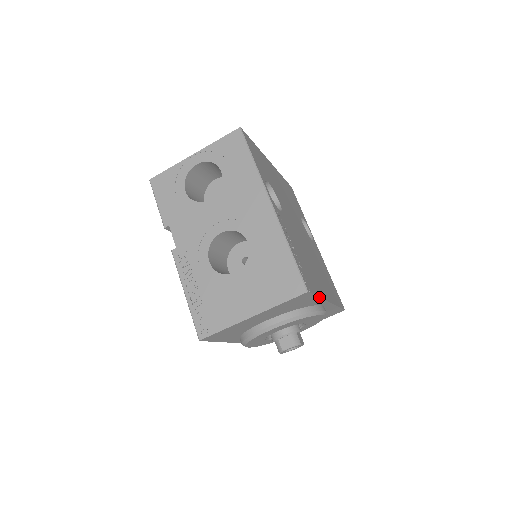
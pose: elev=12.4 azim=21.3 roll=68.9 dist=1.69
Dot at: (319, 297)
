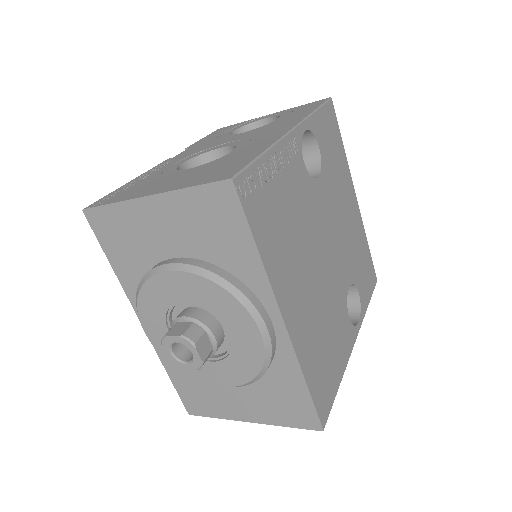
Dot at: (259, 251)
